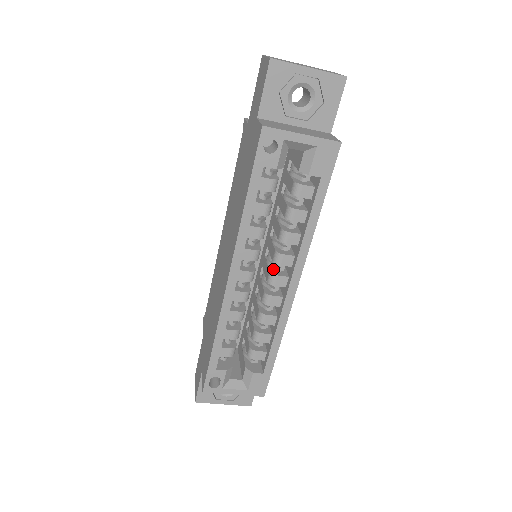
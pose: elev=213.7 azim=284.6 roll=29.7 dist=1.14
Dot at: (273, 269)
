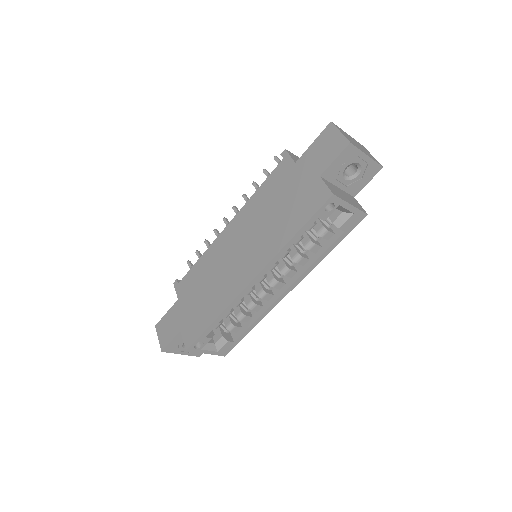
Dot at: (275, 275)
